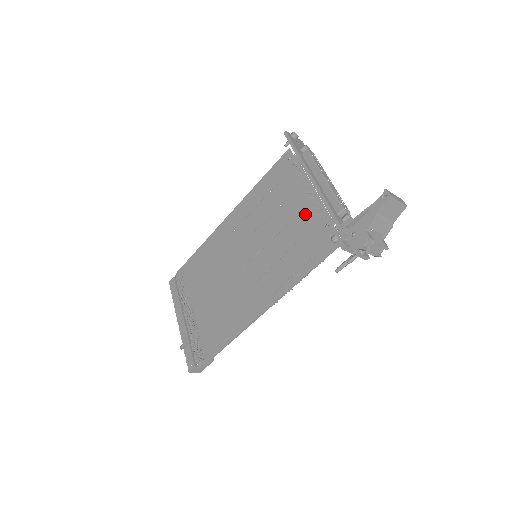
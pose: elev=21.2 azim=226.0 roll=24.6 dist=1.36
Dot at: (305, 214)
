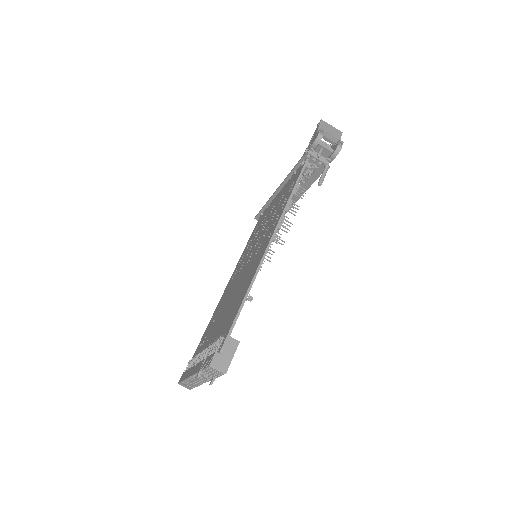
Dot at: (280, 195)
